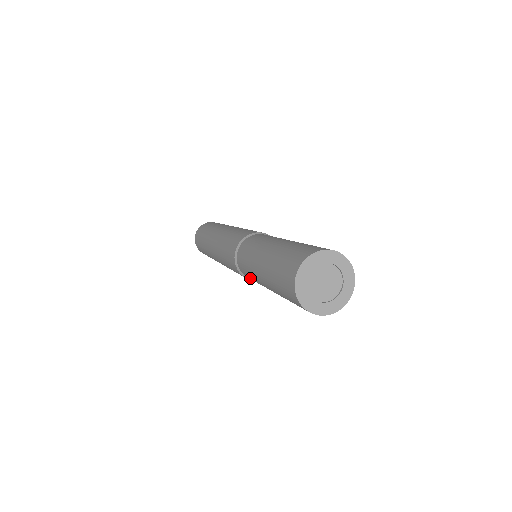
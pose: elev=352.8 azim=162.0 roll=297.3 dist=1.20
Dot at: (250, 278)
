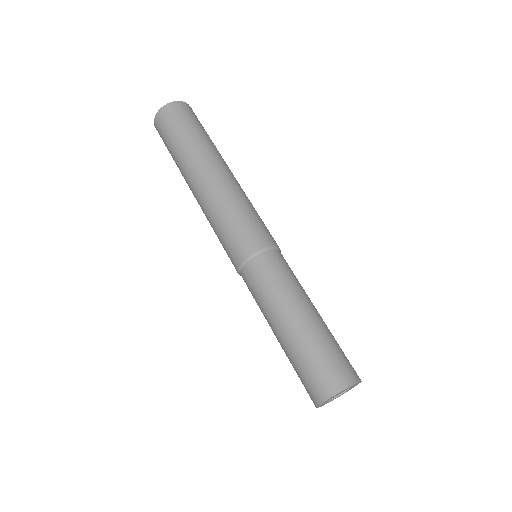
Dot at: occluded
